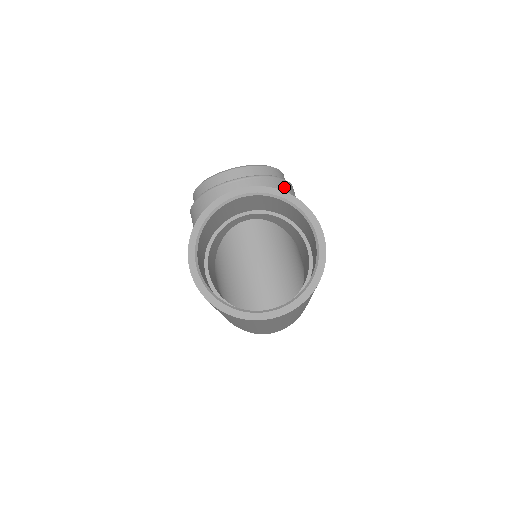
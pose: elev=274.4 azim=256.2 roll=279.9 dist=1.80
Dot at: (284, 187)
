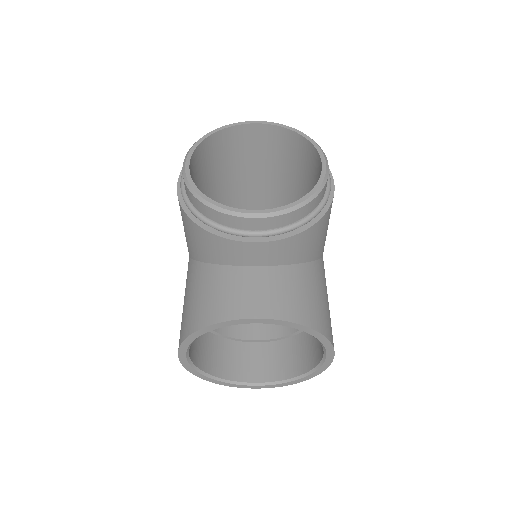
Dot at: (319, 228)
